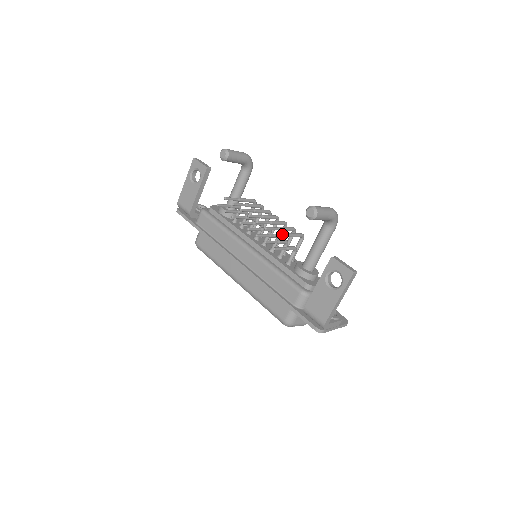
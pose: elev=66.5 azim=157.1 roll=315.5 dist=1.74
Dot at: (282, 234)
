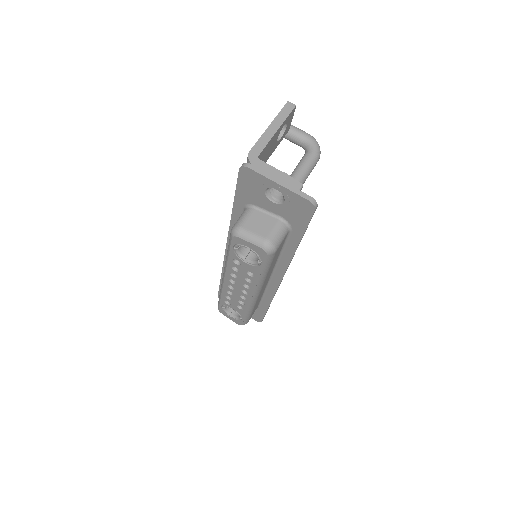
Dot at: occluded
